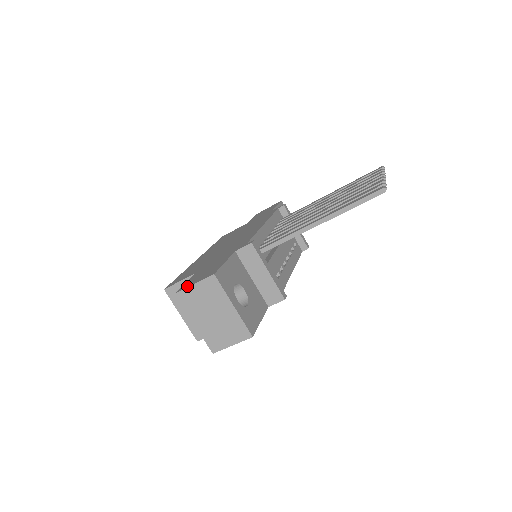
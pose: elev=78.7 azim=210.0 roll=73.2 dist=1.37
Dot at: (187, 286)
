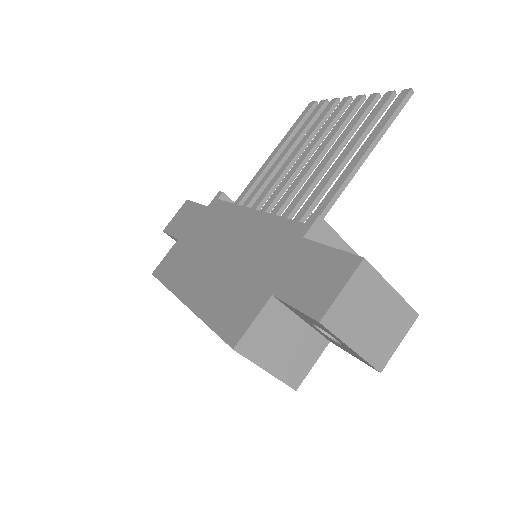
Dot at: (327, 301)
